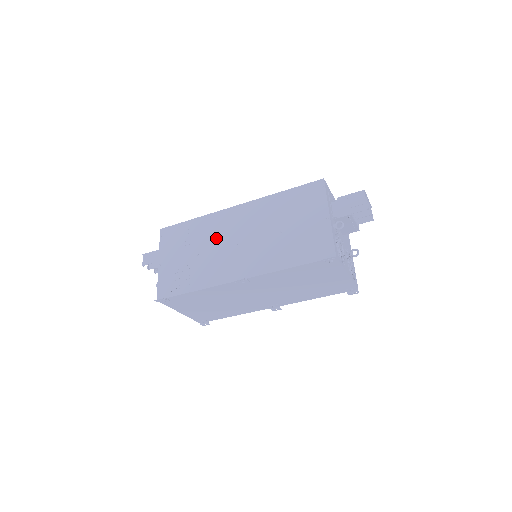
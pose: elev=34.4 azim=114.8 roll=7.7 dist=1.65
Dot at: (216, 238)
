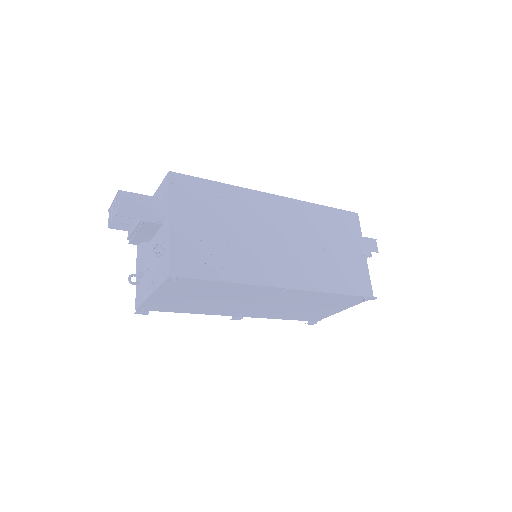
Dot at: (253, 223)
